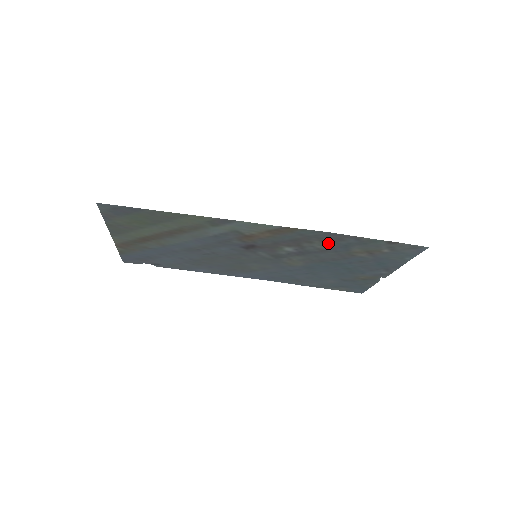
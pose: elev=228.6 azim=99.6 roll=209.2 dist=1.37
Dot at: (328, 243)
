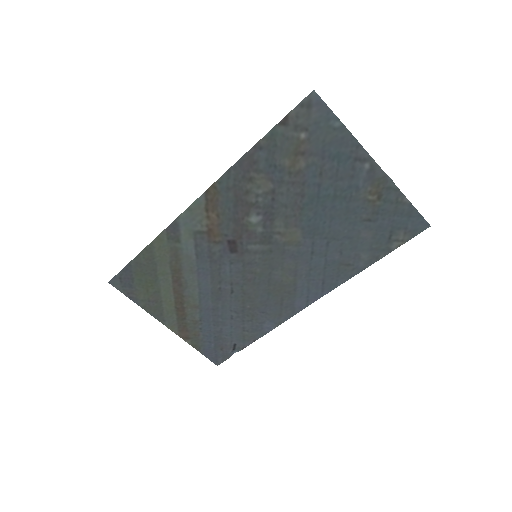
Dot at: (258, 178)
